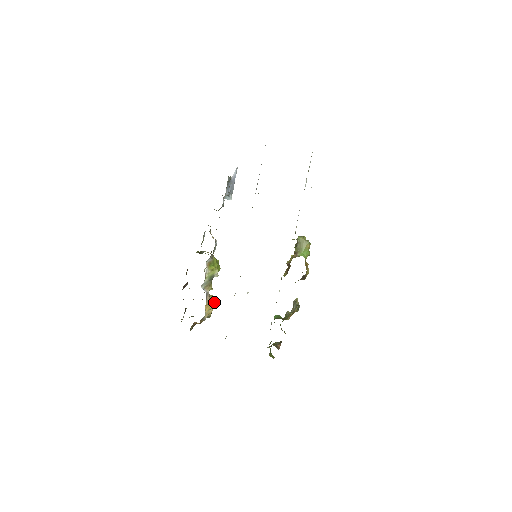
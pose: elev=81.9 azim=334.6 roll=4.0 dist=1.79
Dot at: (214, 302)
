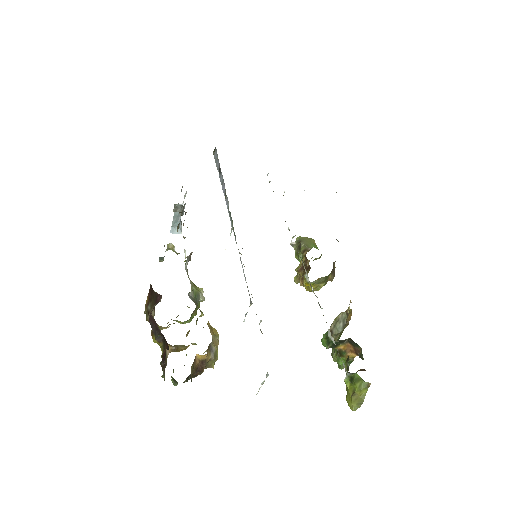
Dot at: occluded
